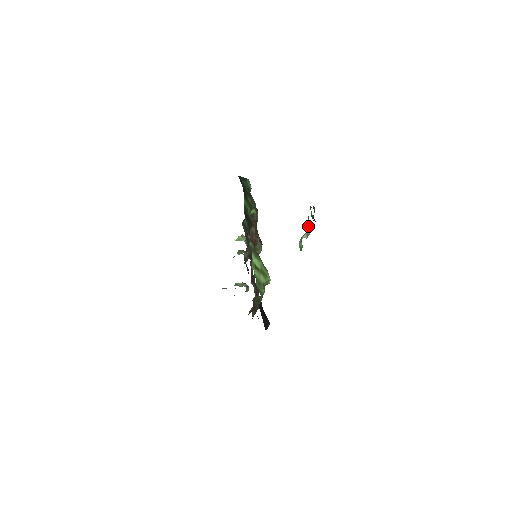
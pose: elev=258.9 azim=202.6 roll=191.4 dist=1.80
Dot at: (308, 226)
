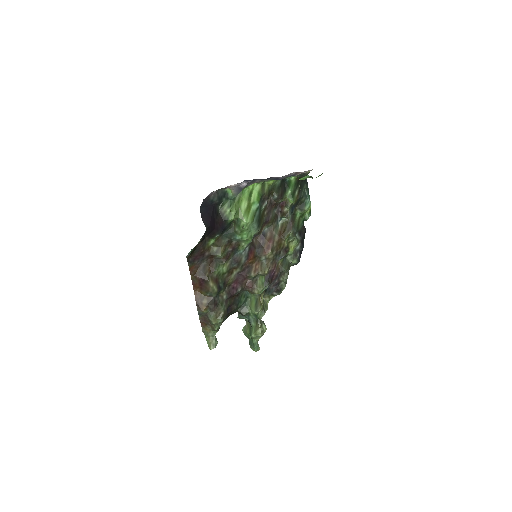
Dot at: occluded
